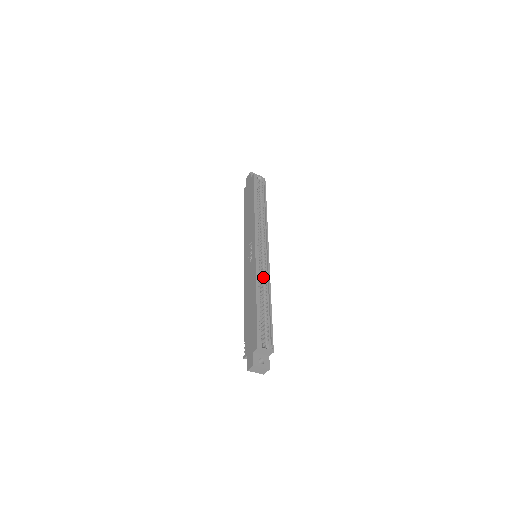
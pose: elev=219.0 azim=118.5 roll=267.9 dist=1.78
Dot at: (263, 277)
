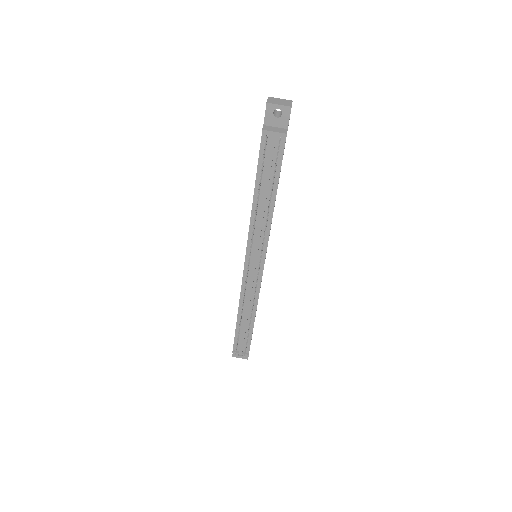
Dot at: occluded
